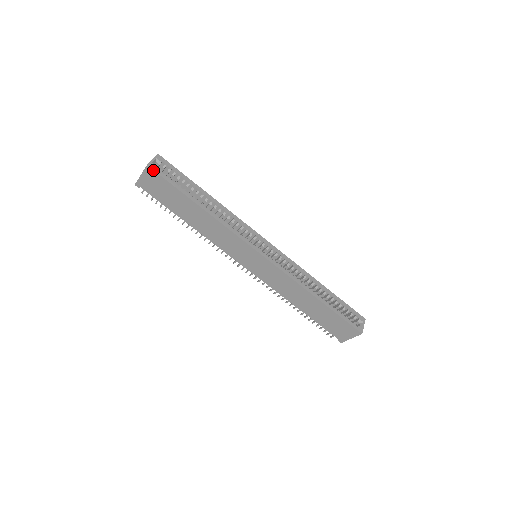
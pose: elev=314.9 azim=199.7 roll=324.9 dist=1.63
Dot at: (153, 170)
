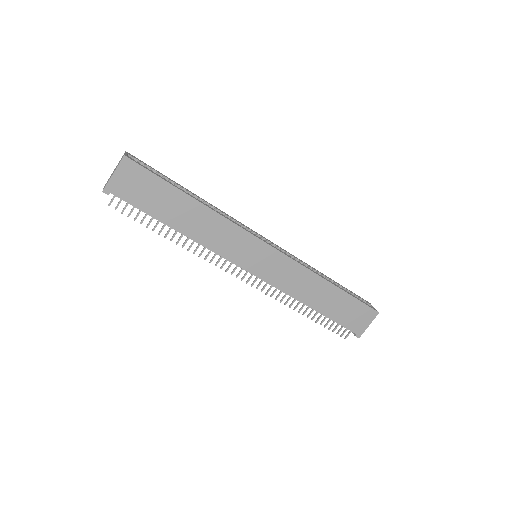
Dot at: (132, 161)
